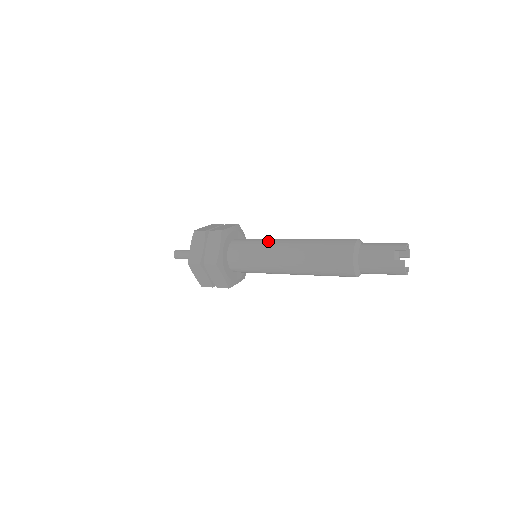
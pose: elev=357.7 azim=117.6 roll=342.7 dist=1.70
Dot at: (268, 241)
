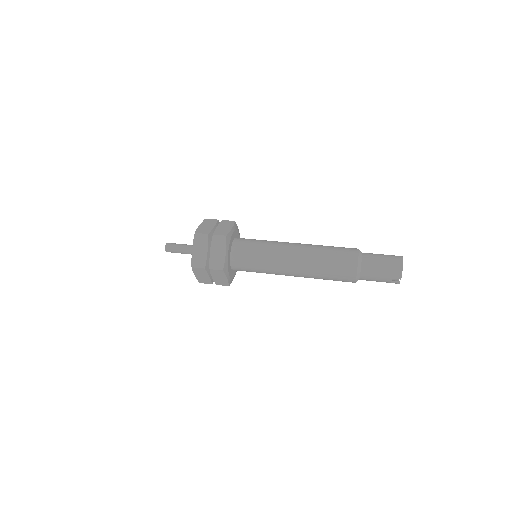
Dot at: (270, 263)
